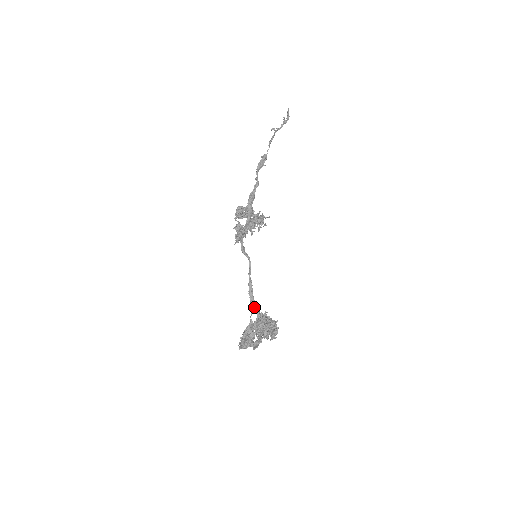
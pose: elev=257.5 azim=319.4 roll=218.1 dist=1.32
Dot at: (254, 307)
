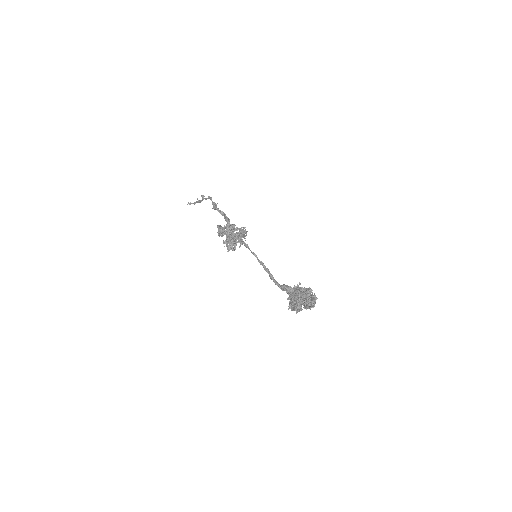
Dot at: (284, 284)
